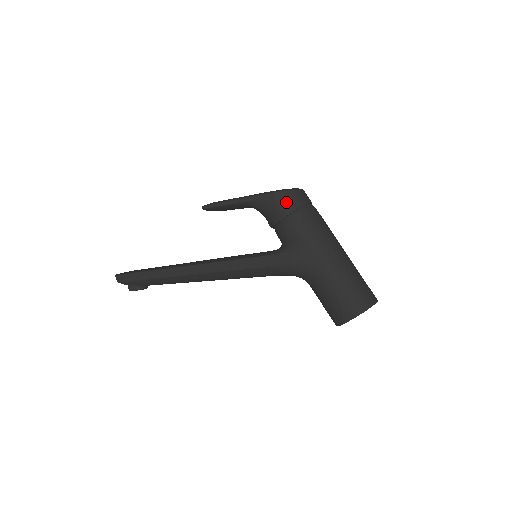
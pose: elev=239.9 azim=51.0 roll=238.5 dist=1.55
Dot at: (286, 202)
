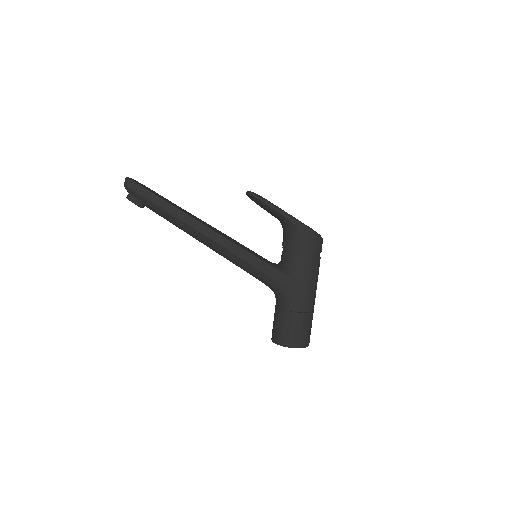
Dot at: (315, 244)
